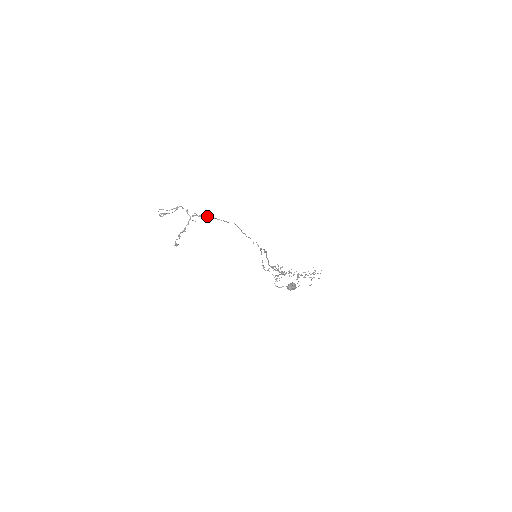
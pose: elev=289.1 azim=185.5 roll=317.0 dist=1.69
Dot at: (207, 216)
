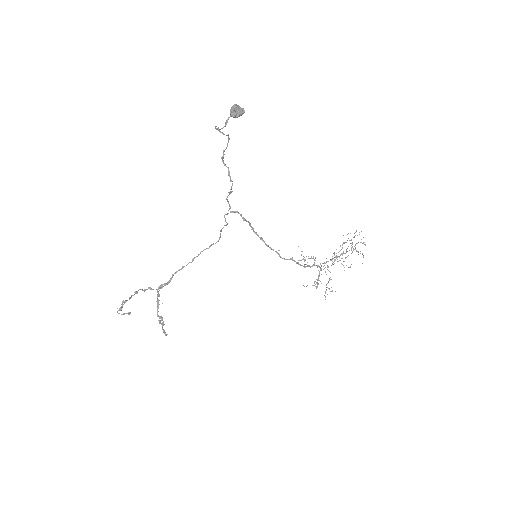
Dot at: (174, 273)
